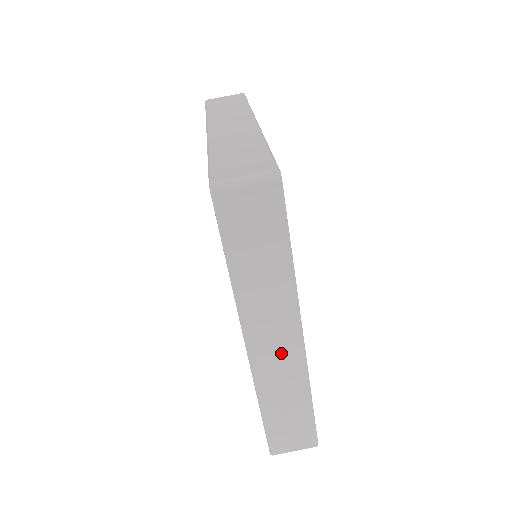
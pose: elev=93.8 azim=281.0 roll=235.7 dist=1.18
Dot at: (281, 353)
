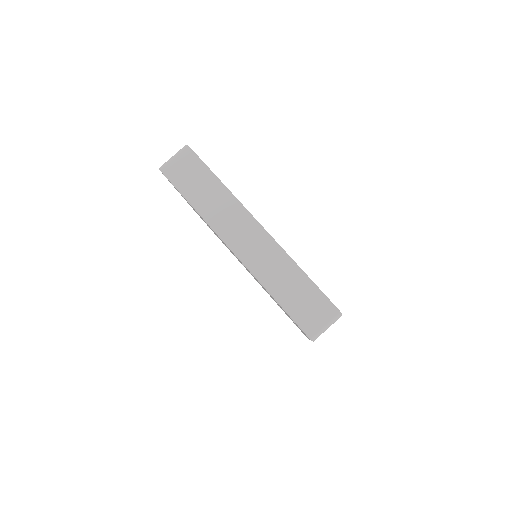
Dot at: (254, 243)
